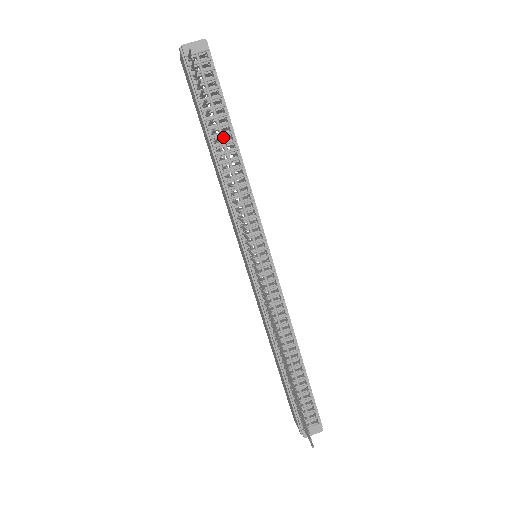
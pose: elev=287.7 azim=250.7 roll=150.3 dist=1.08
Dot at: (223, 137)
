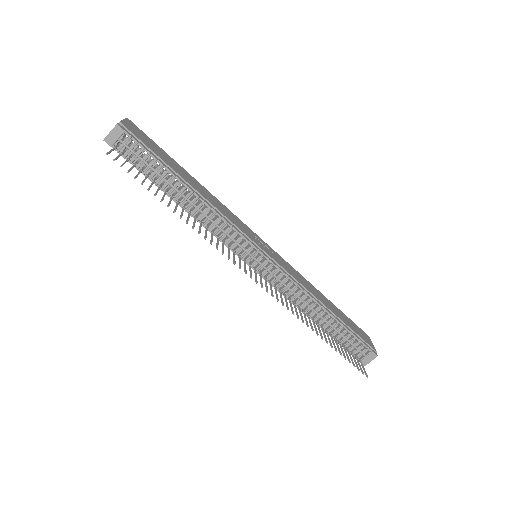
Dot at: (176, 189)
